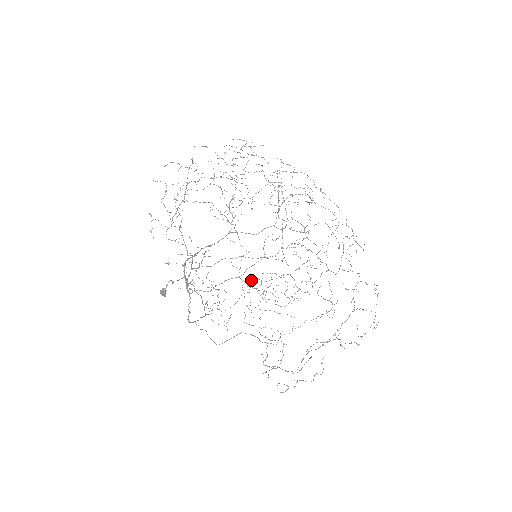
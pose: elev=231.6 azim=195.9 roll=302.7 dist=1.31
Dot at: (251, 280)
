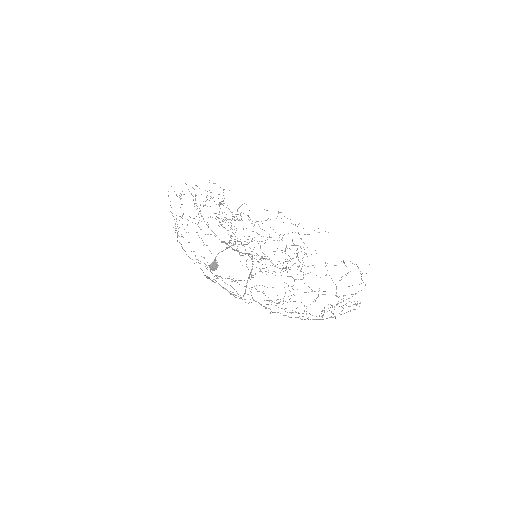
Dot at: (249, 288)
